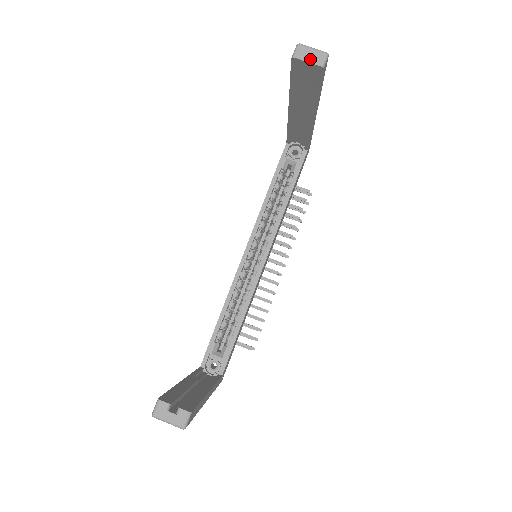
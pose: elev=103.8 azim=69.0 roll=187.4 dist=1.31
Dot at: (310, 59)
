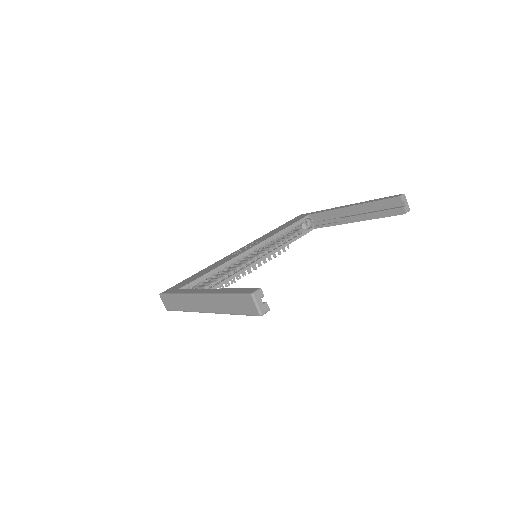
Dot at: (403, 204)
